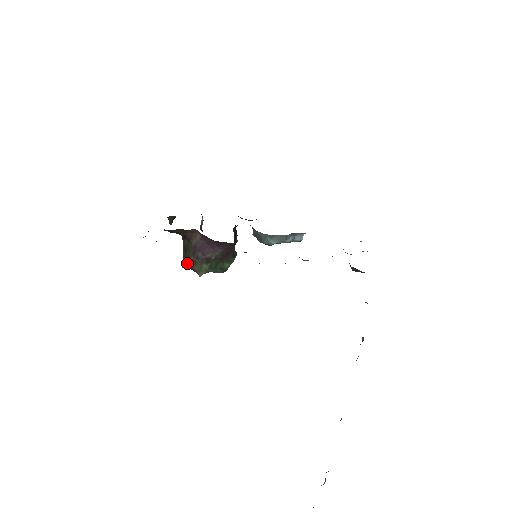
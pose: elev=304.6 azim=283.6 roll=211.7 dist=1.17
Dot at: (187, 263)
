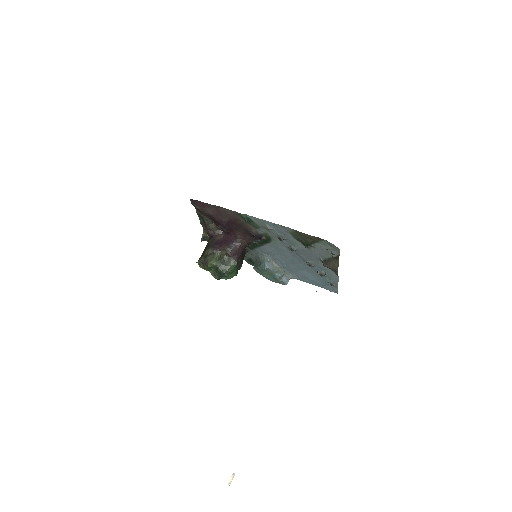
Dot at: (203, 255)
